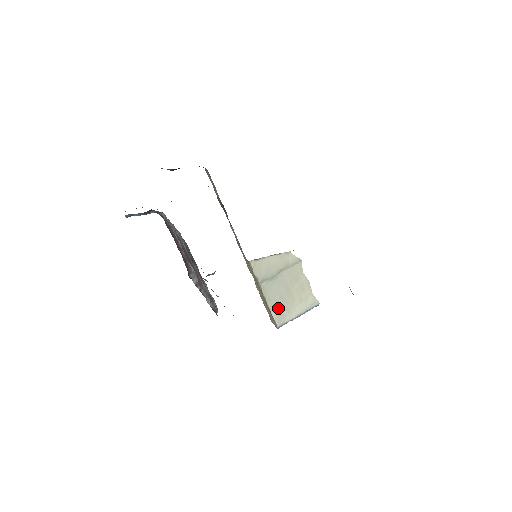
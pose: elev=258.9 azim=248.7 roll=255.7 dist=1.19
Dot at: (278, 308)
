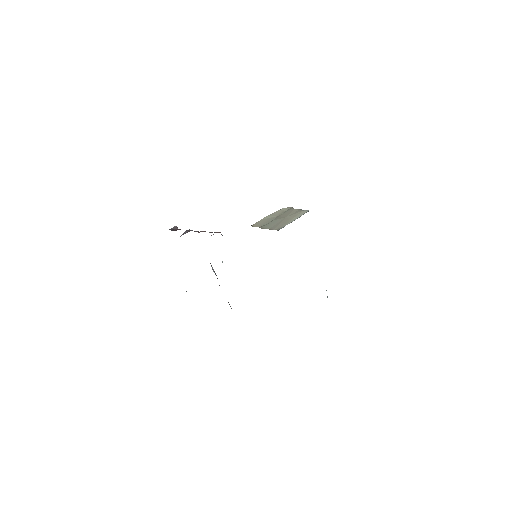
Dot at: (277, 226)
